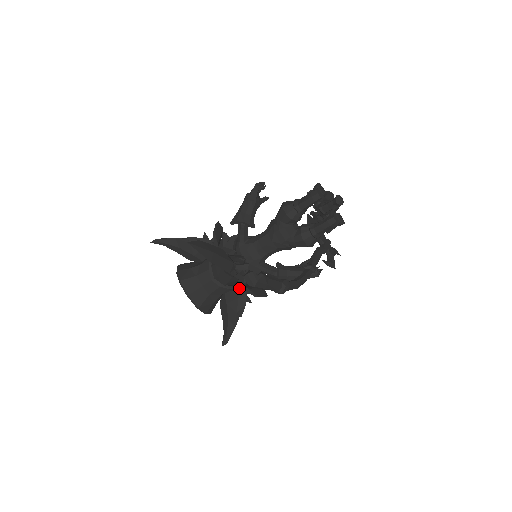
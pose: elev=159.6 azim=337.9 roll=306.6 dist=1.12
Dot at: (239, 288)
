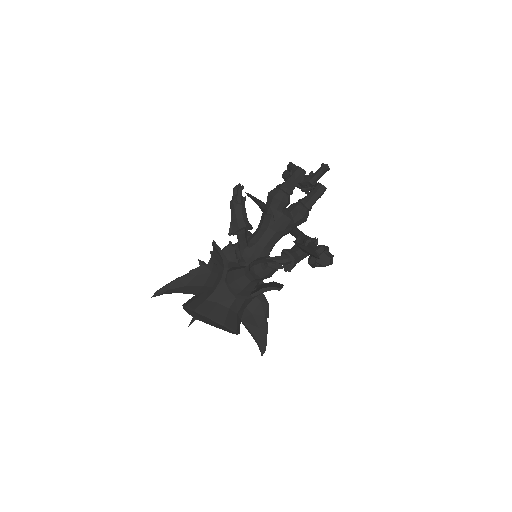
Dot at: (261, 291)
